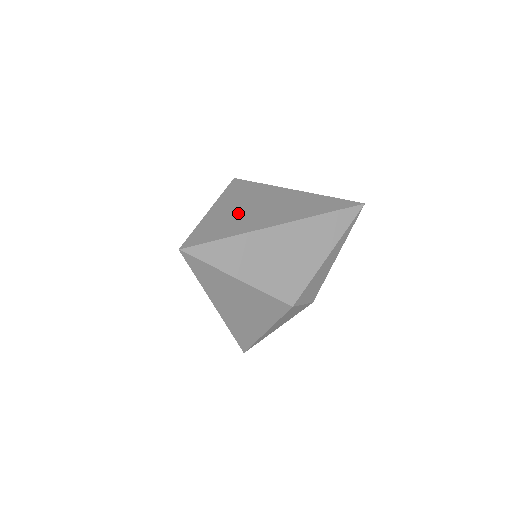
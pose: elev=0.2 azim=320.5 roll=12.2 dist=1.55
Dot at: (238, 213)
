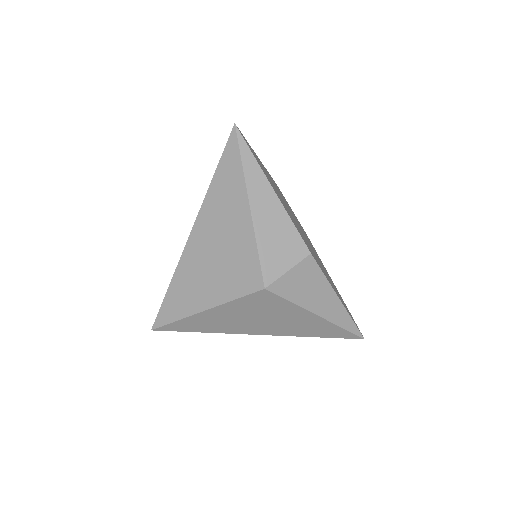
Dot at: occluded
